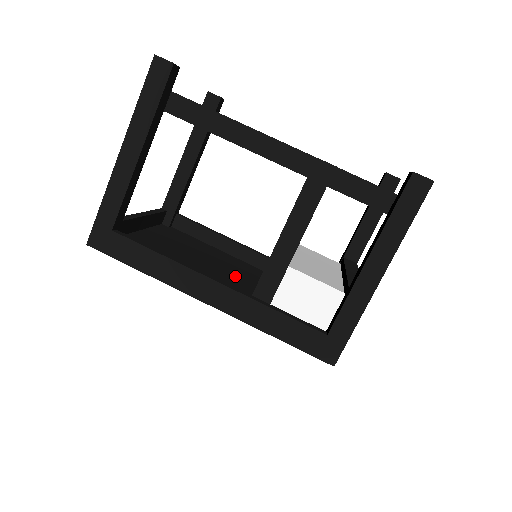
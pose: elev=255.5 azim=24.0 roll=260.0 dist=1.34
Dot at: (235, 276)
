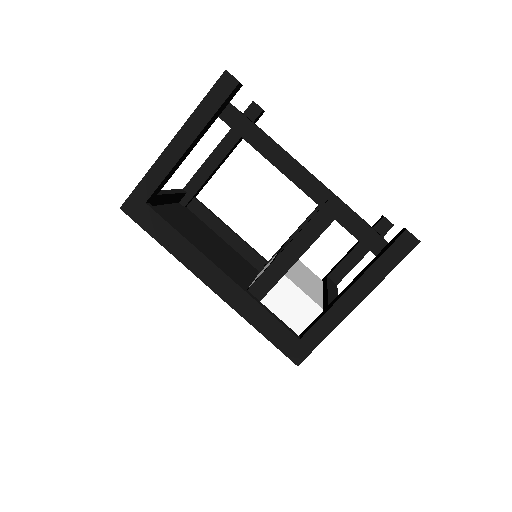
Dot at: (233, 267)
